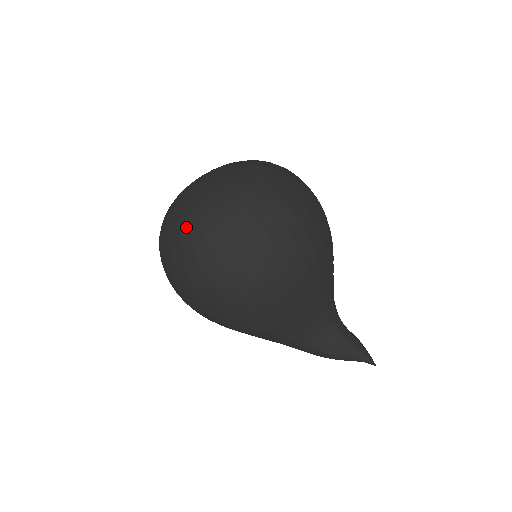
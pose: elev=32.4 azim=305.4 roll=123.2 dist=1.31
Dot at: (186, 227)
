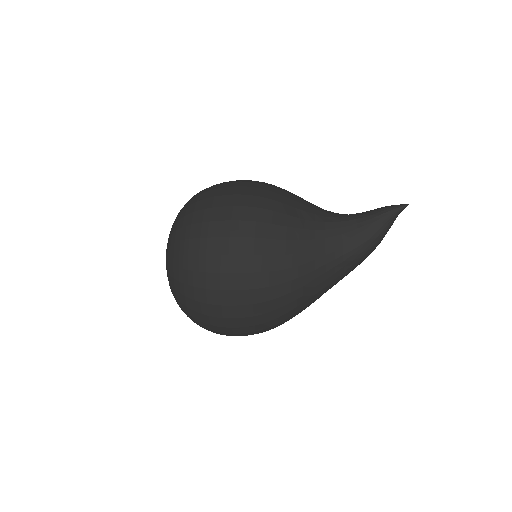
Dot at: (177, 283)
